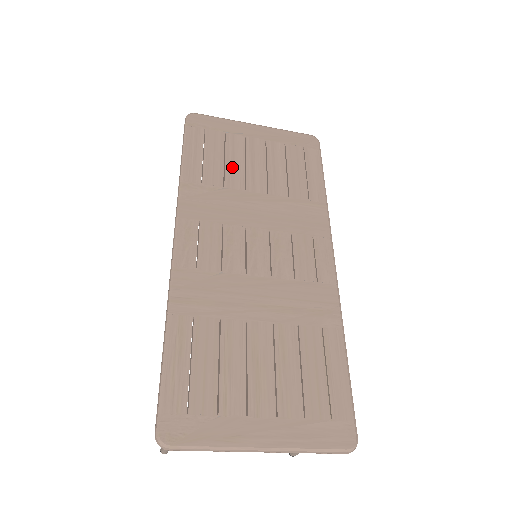
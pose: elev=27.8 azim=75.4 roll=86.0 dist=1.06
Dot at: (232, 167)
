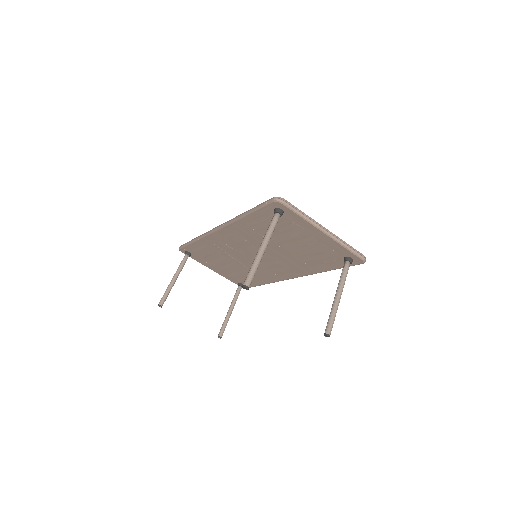
Dot at: occluded
